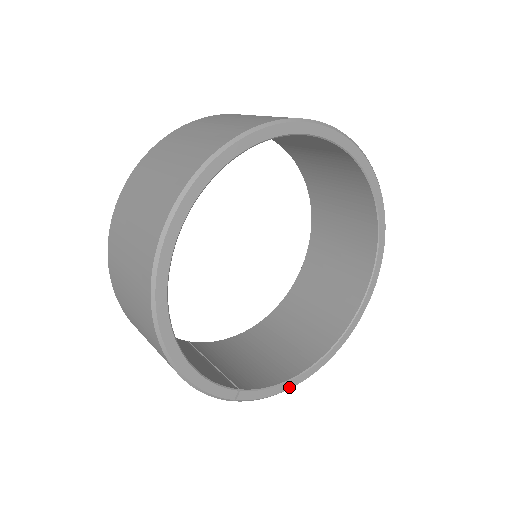
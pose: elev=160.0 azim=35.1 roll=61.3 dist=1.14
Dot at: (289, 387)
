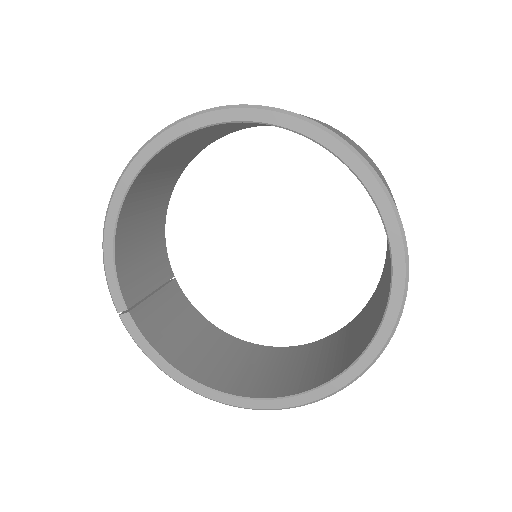
Dot at: (163, 369)
